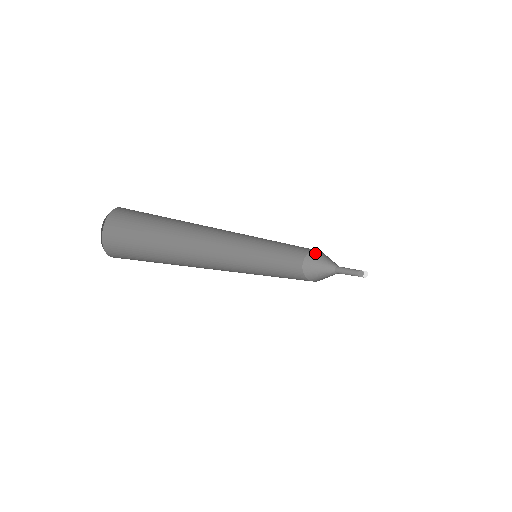
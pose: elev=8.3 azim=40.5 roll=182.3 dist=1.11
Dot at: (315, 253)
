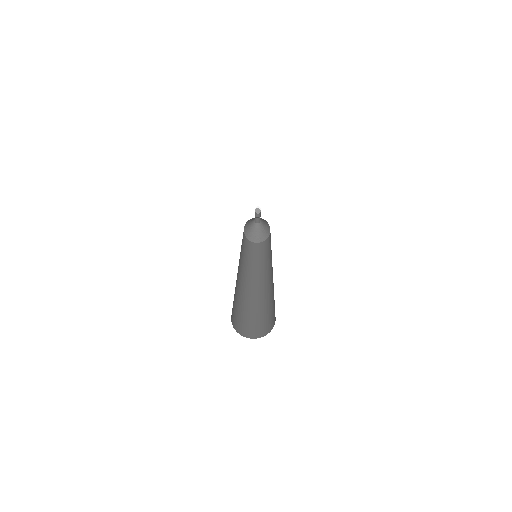
Dot at: occluded
